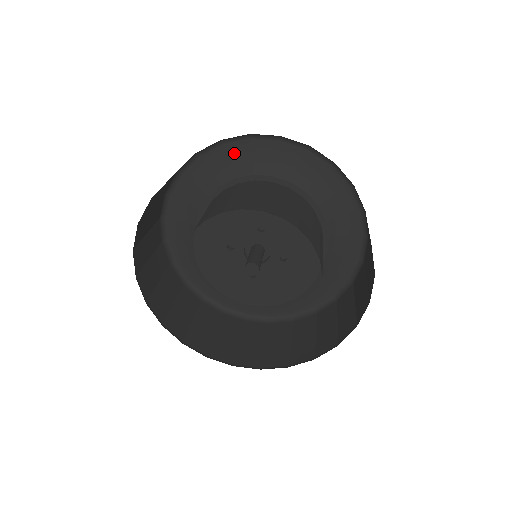
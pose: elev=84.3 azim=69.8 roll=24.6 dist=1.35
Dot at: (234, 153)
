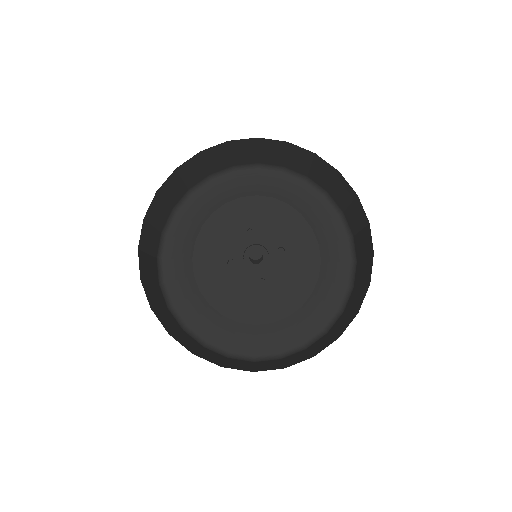
Dot at: (203, 198)
